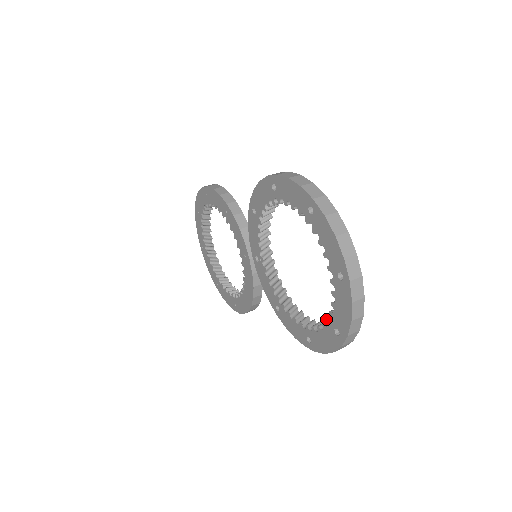
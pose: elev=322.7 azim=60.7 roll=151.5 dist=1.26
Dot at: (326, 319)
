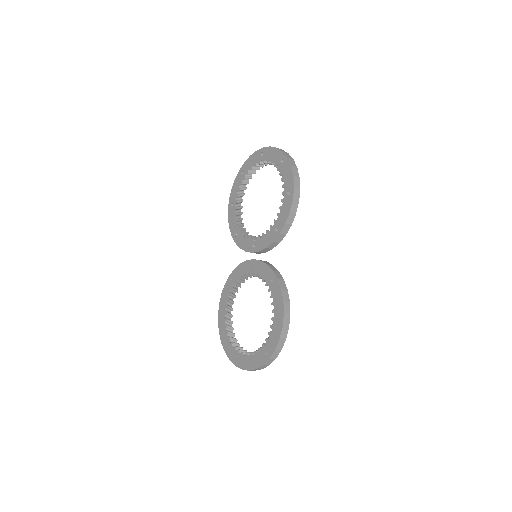
Dot at: (277, 170)
